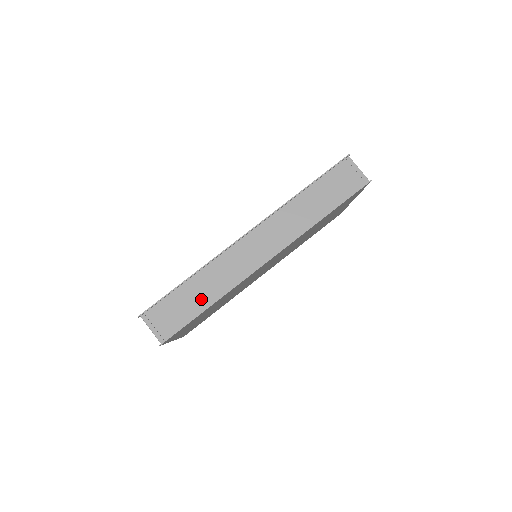
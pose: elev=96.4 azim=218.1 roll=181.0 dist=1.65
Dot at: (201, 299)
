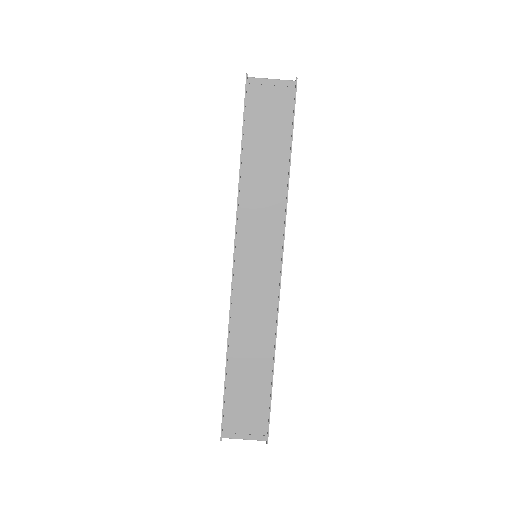
Dot at: (258, 367)
